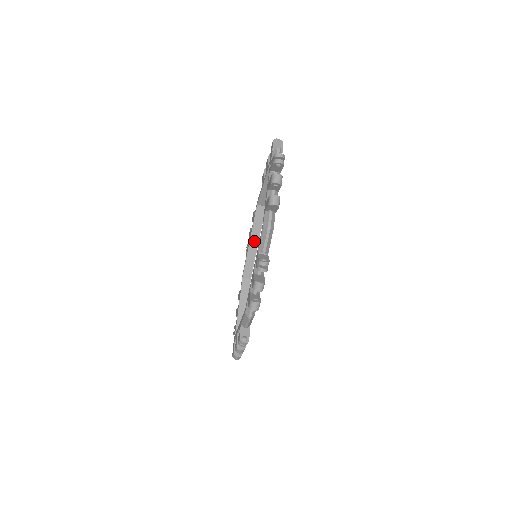
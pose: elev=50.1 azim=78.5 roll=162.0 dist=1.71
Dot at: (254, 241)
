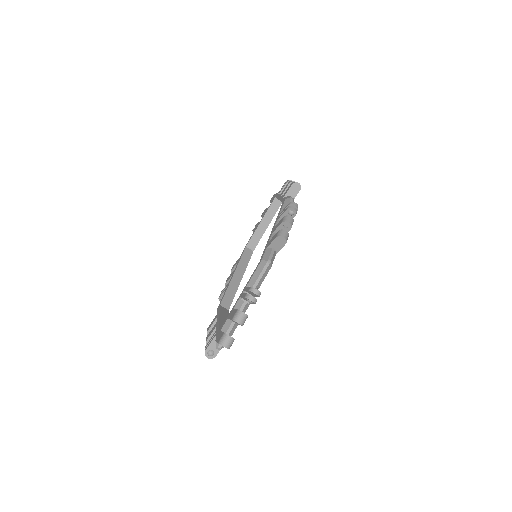
Dot at: (238, 275)
